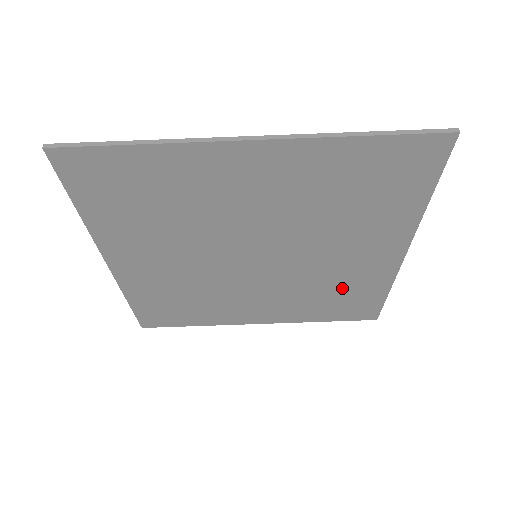
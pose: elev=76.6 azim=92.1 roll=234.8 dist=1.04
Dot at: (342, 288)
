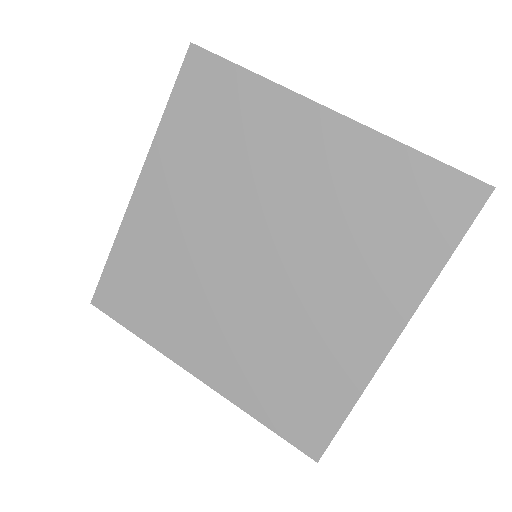
Dot at: (308, 365)
